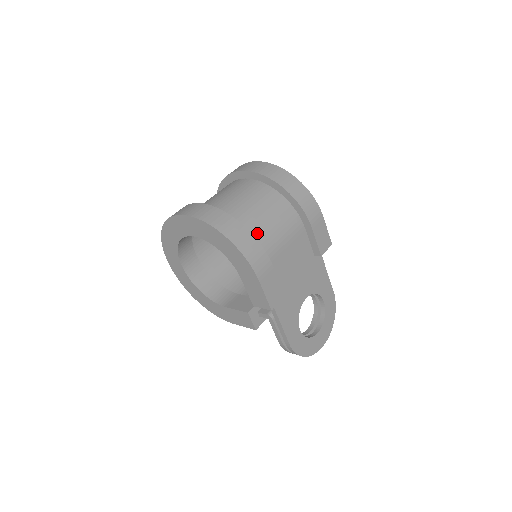
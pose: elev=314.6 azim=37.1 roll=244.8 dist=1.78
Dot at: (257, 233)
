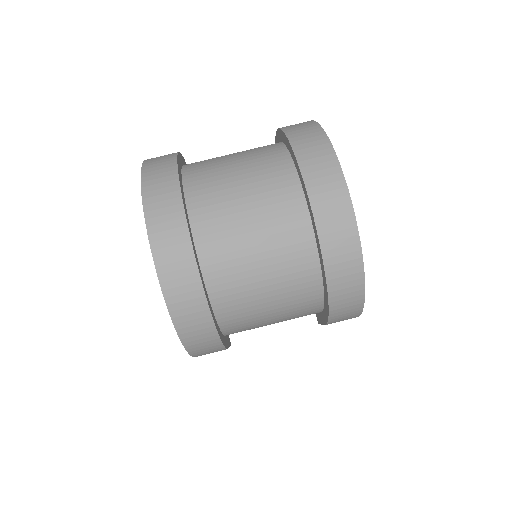
Dot at: (236, 320)
